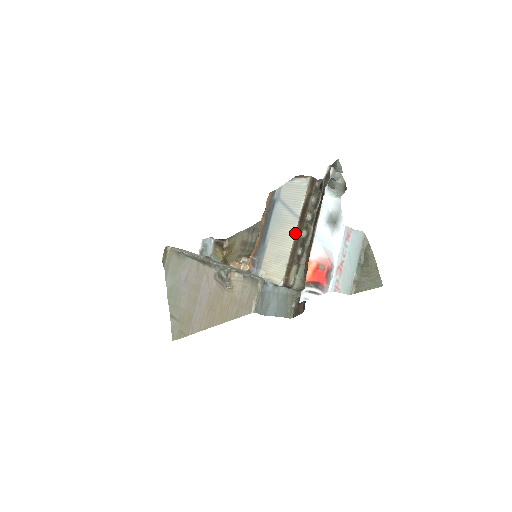
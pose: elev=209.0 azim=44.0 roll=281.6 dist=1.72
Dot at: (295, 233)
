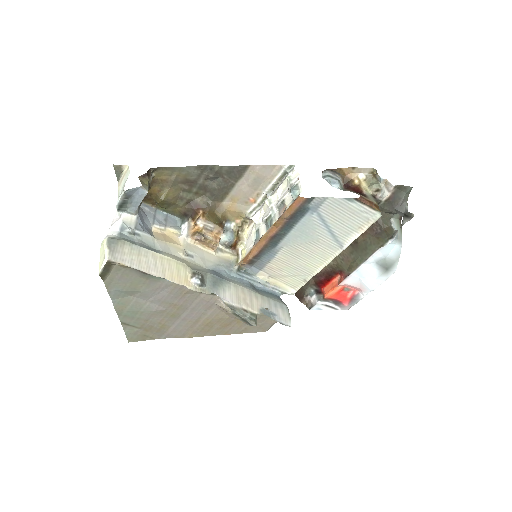
Dot at: (330, 258)
